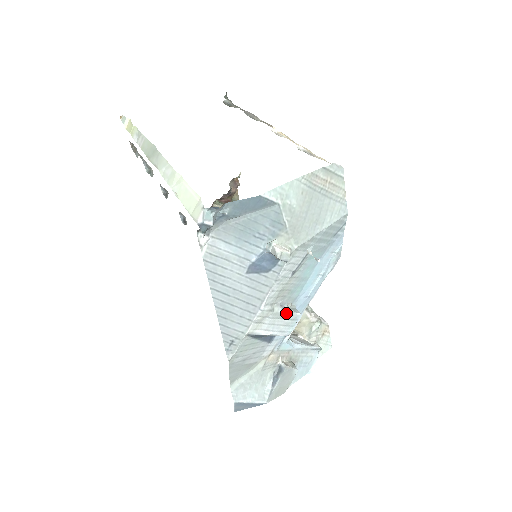
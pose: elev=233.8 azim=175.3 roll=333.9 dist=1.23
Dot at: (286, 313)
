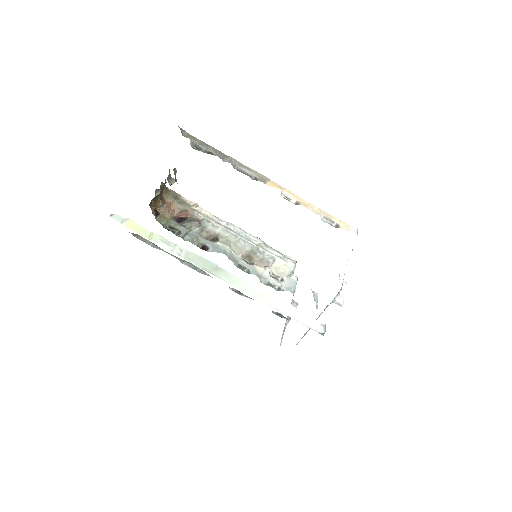
Dot at: occluded
